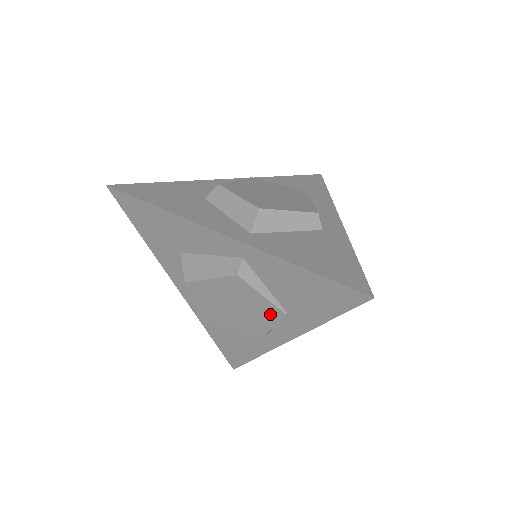
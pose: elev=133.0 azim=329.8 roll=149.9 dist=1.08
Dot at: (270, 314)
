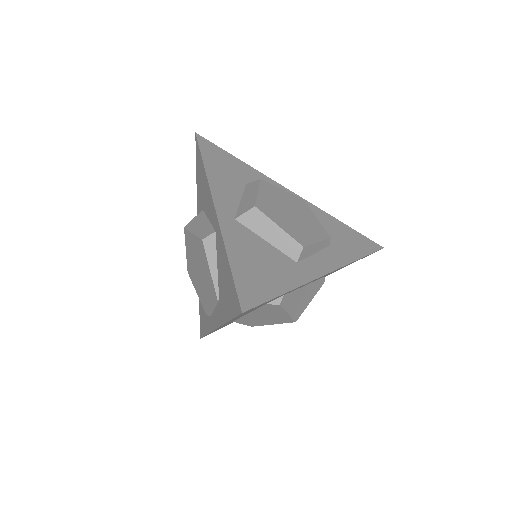
Dot at: (212, 292)
